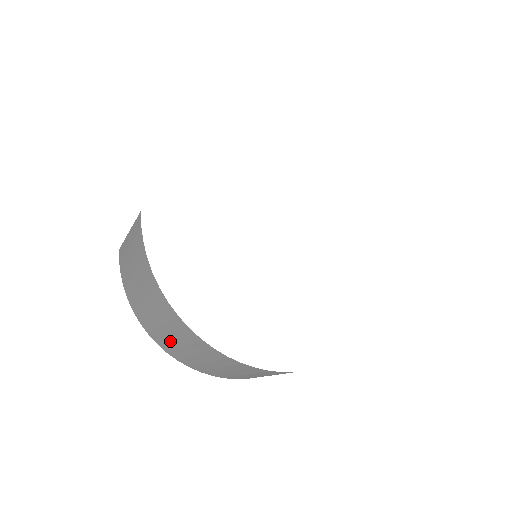
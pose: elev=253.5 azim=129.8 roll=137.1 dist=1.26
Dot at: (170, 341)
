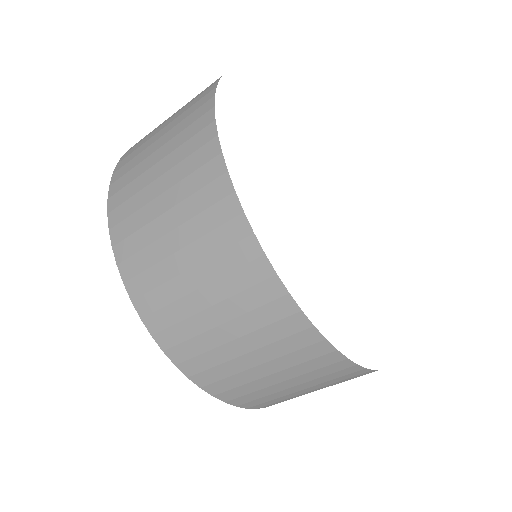
Dot at: (147, 150)
